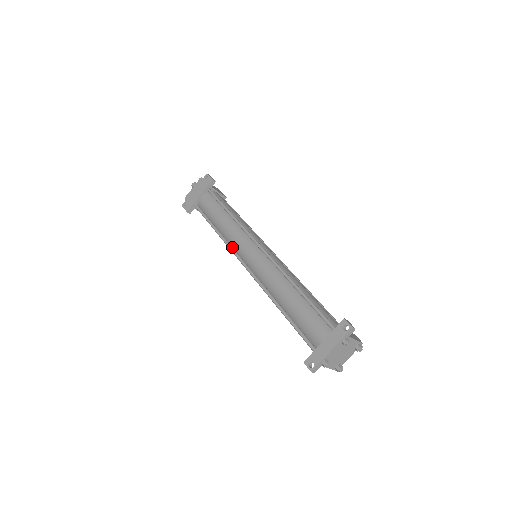
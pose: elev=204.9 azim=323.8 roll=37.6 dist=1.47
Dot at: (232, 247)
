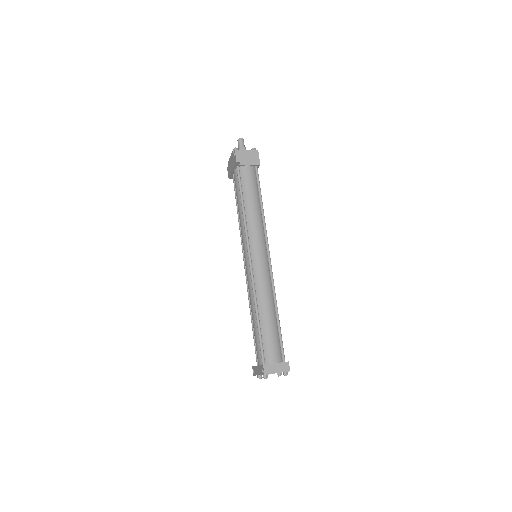
Dot at: occluded
